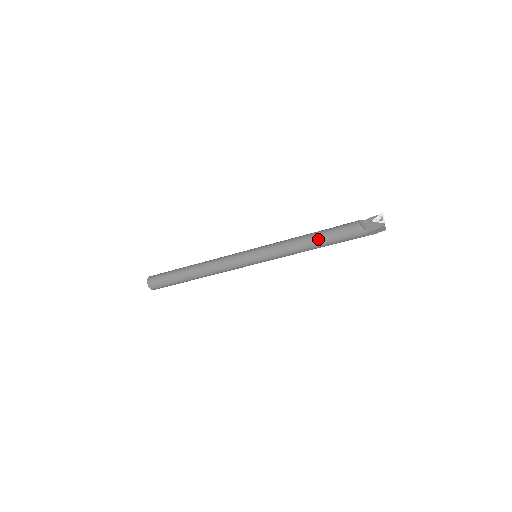
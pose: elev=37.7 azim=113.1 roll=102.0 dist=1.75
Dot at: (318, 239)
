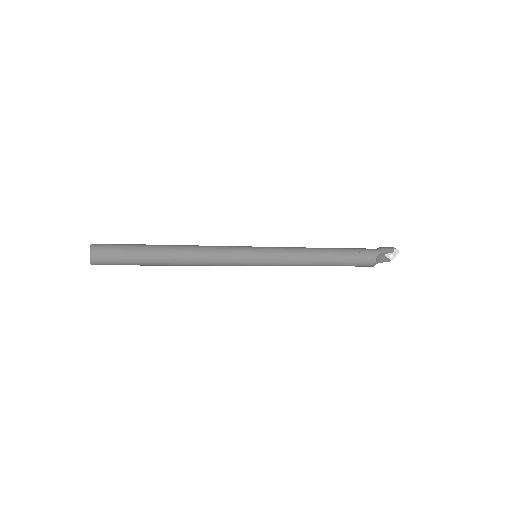
Dot at: occluded
